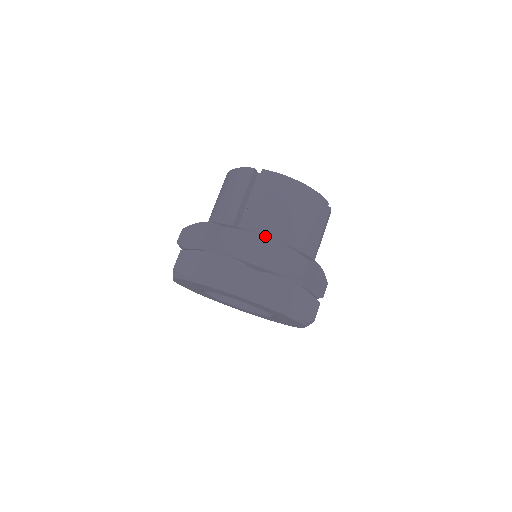
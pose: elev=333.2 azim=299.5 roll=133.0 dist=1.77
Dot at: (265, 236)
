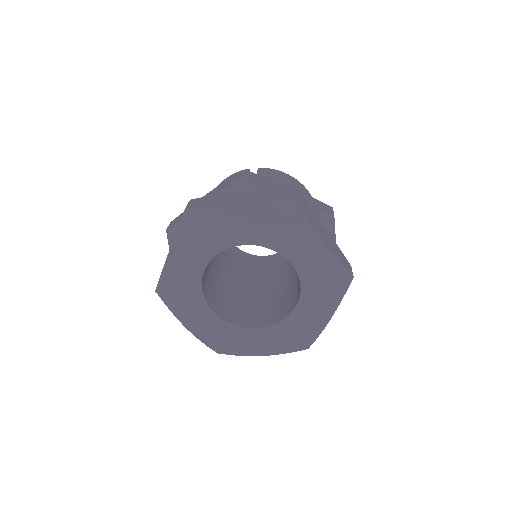
Dot at: (286, 185)
